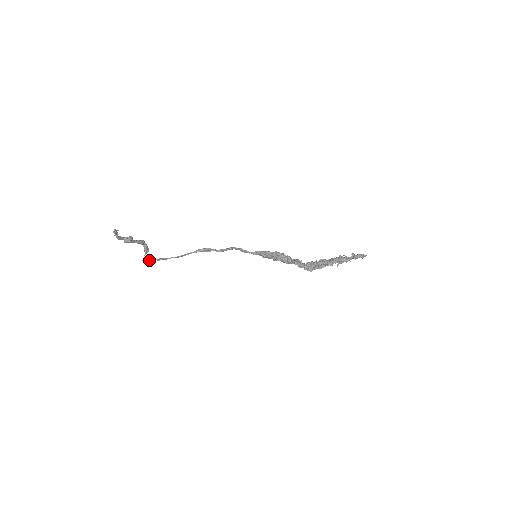
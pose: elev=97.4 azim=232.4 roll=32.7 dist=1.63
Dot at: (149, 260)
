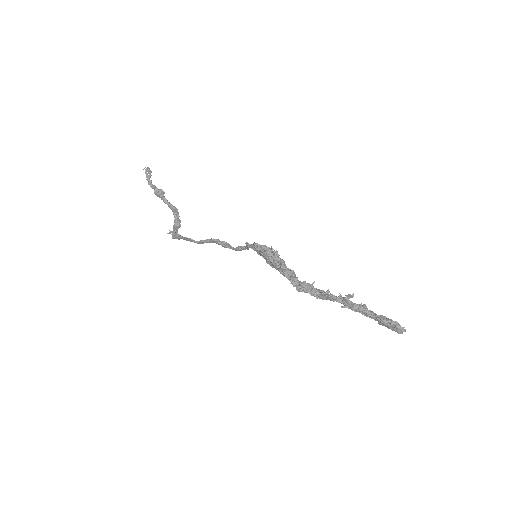
Dot at: occluded
